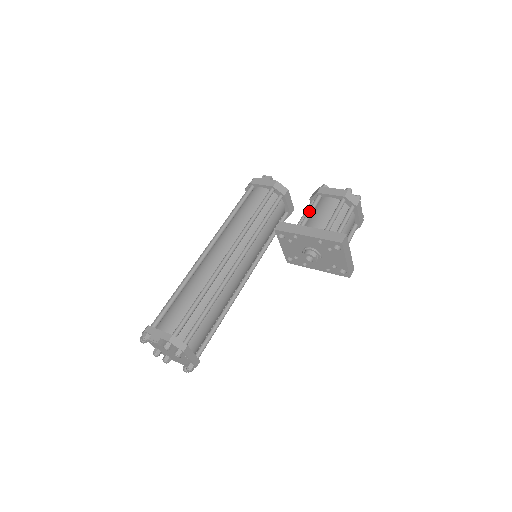
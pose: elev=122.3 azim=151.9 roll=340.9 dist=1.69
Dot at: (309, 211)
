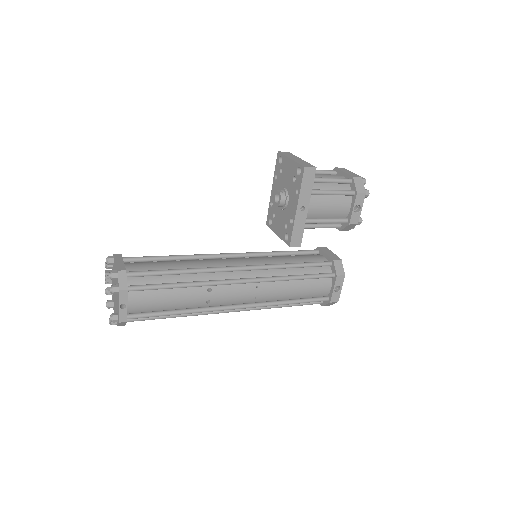
Dot at: occluded
